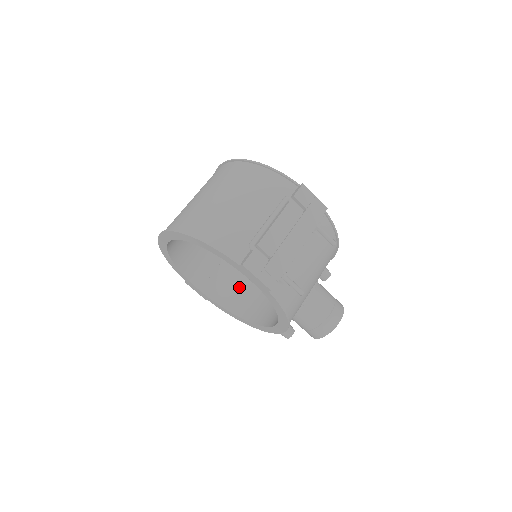
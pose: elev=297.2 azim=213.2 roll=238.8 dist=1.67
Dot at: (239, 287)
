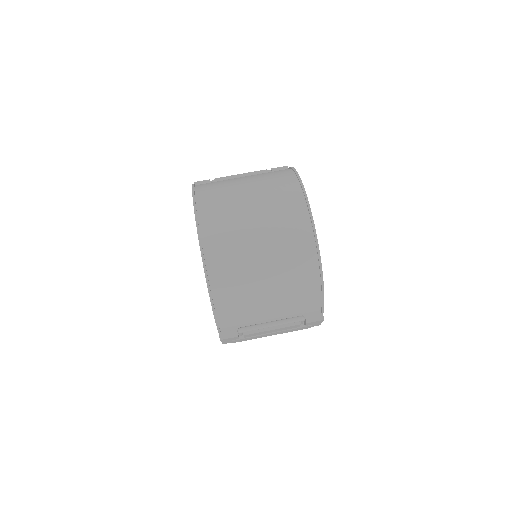
Dot at: occluded
